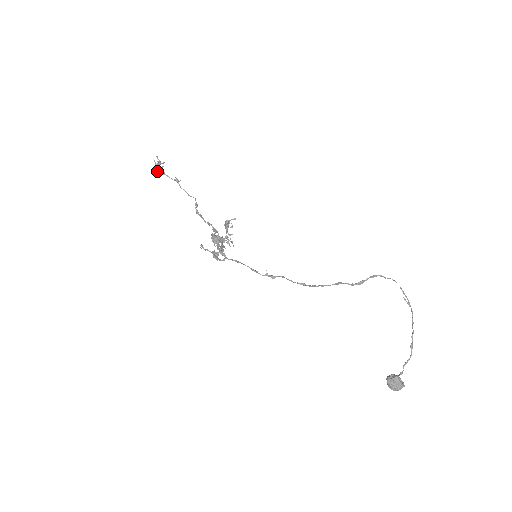
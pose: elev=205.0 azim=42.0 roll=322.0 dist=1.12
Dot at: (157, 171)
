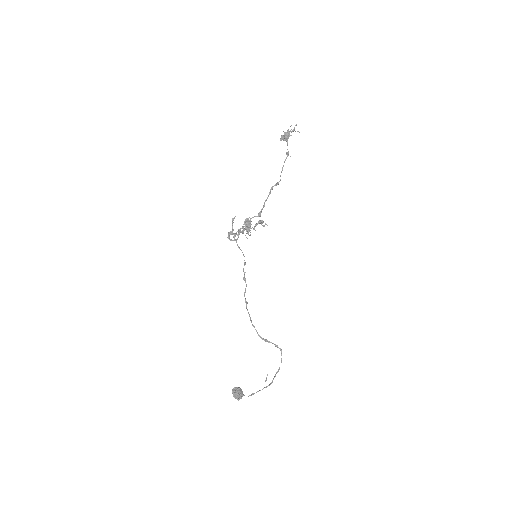
Dot at: (283, 136)
